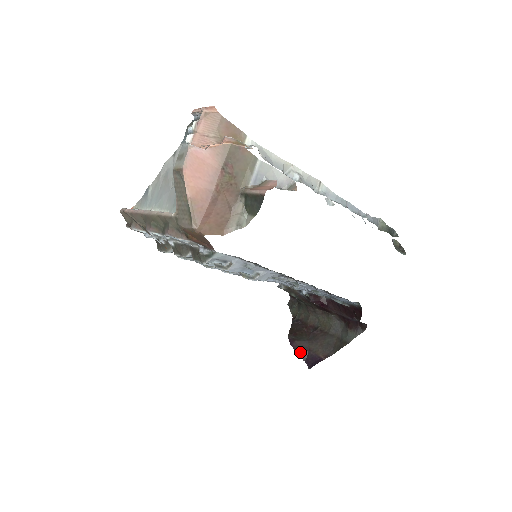
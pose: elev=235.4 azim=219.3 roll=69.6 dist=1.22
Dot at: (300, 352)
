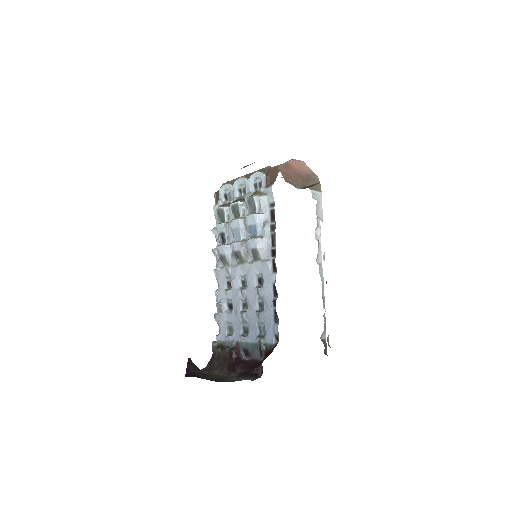
Dot at: (190, 367)
